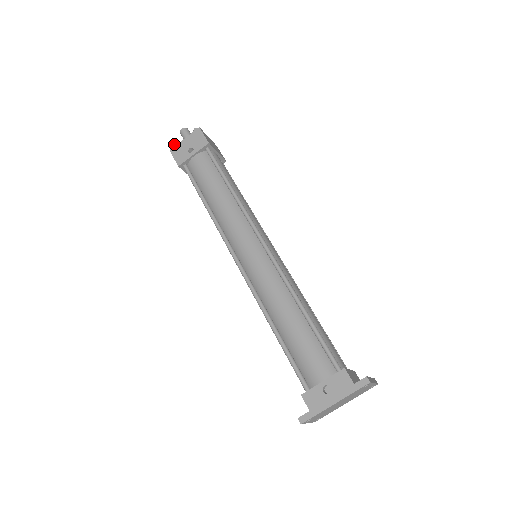
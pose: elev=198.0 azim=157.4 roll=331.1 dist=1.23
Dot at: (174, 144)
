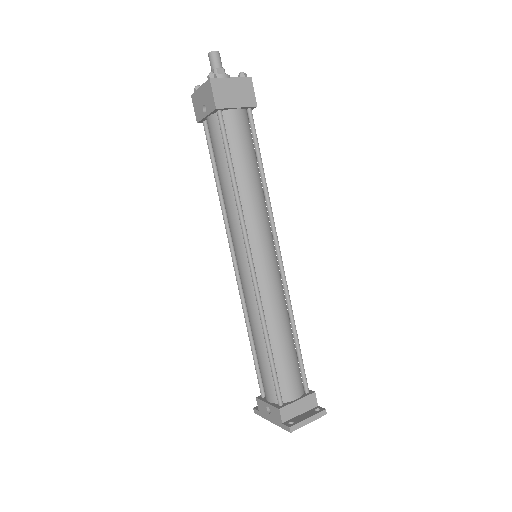
Dot at: (195, 87)
